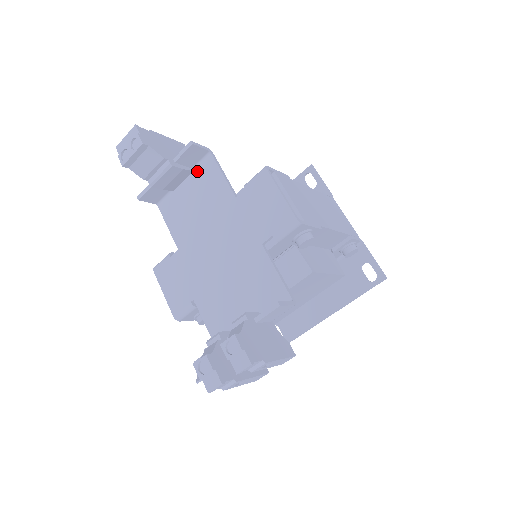
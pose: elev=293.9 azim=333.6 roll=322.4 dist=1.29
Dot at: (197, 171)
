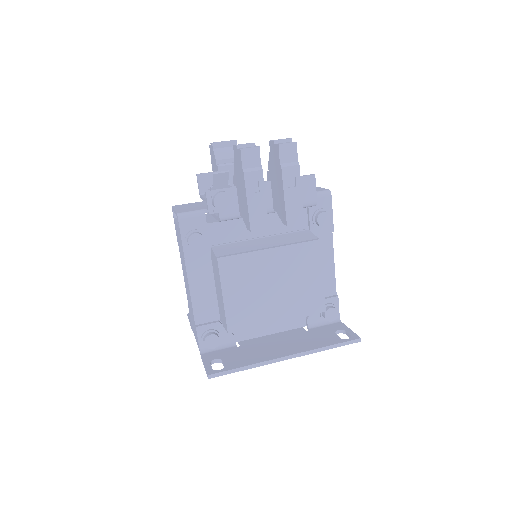
Dot at: occluded
